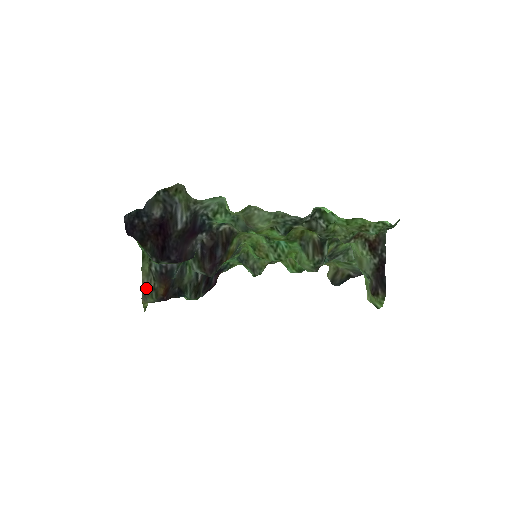
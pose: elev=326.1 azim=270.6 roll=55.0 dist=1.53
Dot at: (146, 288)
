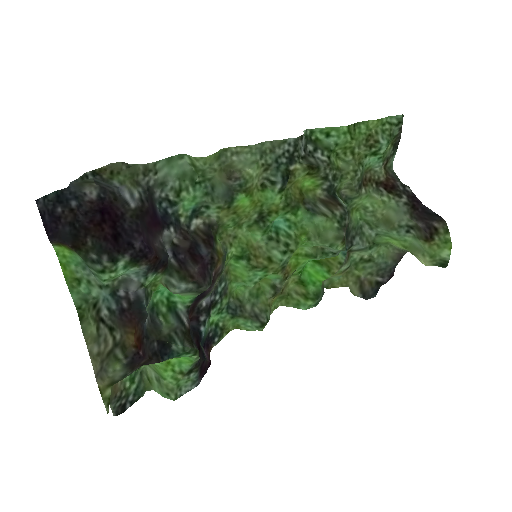
Dot at: (100, 357)
